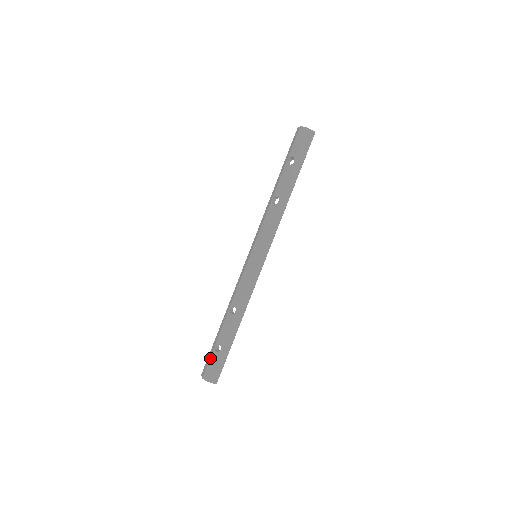
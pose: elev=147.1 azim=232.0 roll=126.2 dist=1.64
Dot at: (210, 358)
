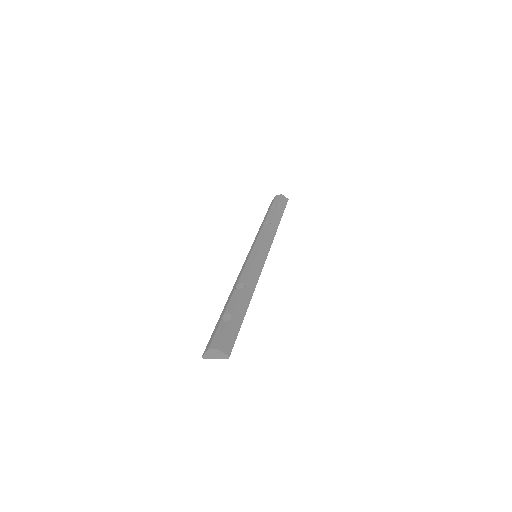
Dot at: (217, 328)
